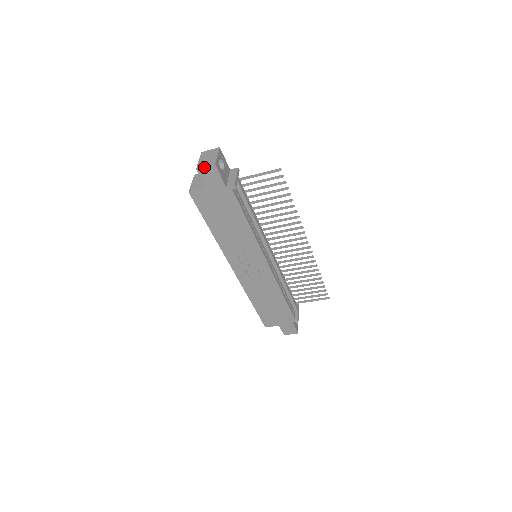
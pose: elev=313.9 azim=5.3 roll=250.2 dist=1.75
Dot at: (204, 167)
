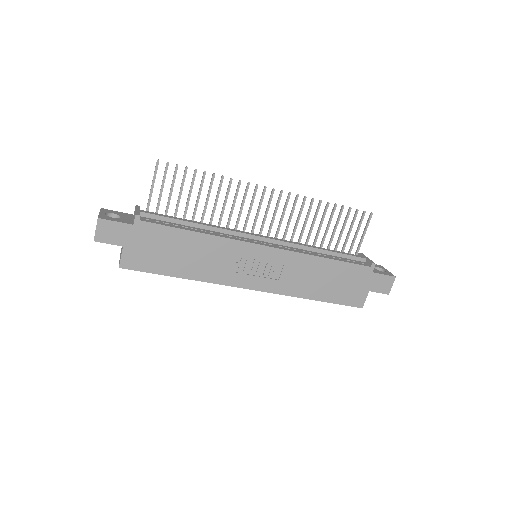
Dot at: (95, 231)
